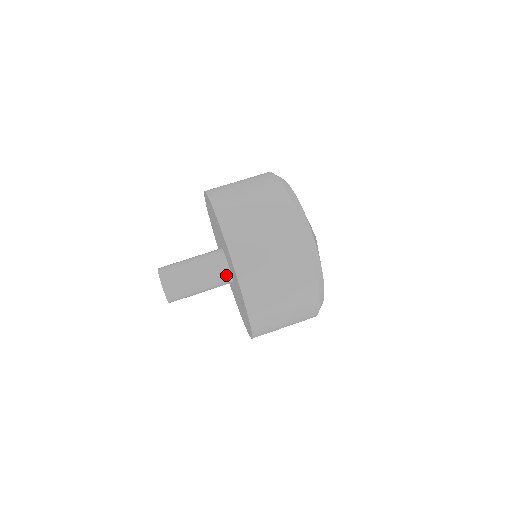
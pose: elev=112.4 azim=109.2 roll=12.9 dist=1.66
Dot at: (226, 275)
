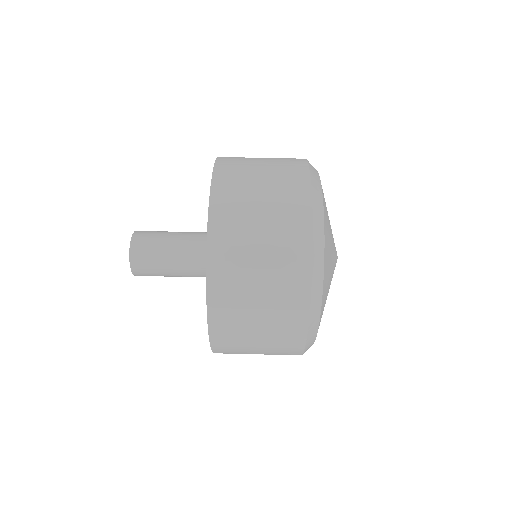
Dot at: occluded
